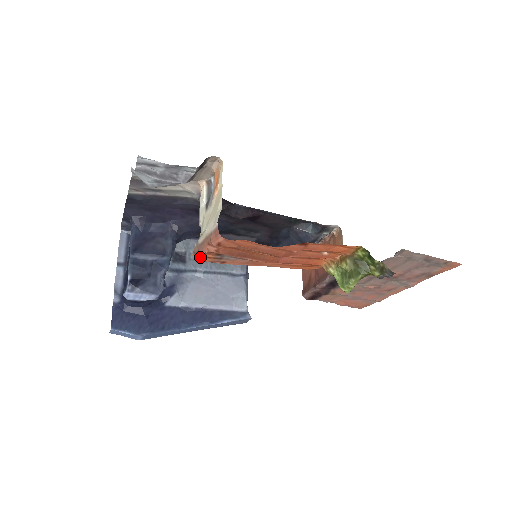
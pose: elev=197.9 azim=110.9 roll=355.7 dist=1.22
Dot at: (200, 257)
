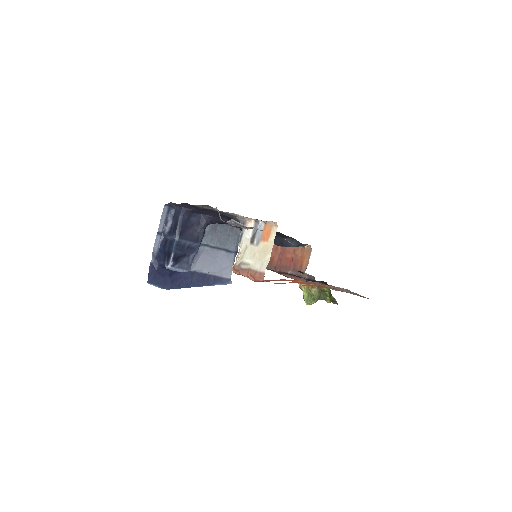
Dot at: (238, 274)
